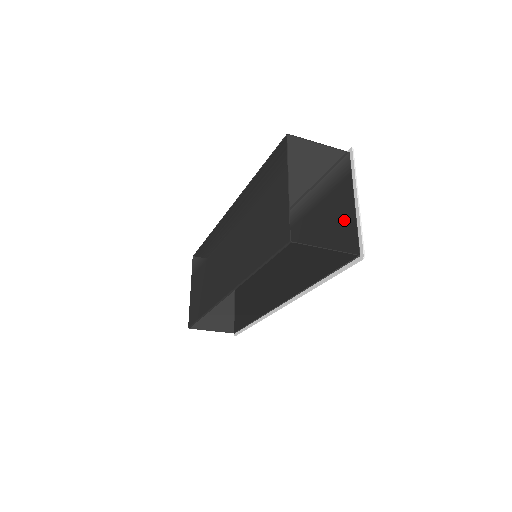
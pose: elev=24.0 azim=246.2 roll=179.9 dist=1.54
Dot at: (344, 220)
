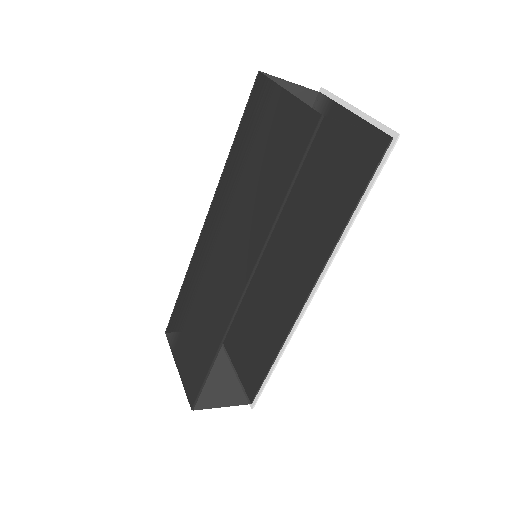
Dot at: occluded
